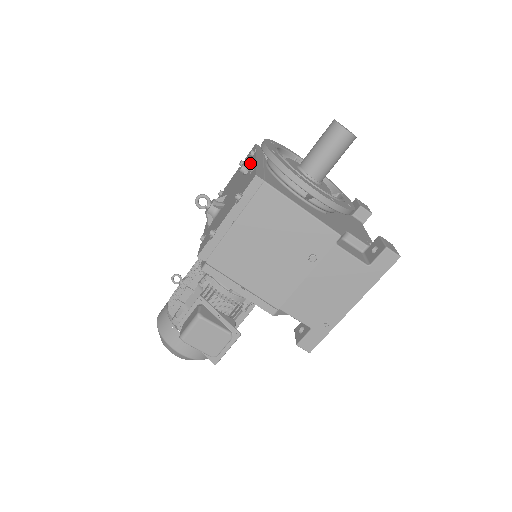
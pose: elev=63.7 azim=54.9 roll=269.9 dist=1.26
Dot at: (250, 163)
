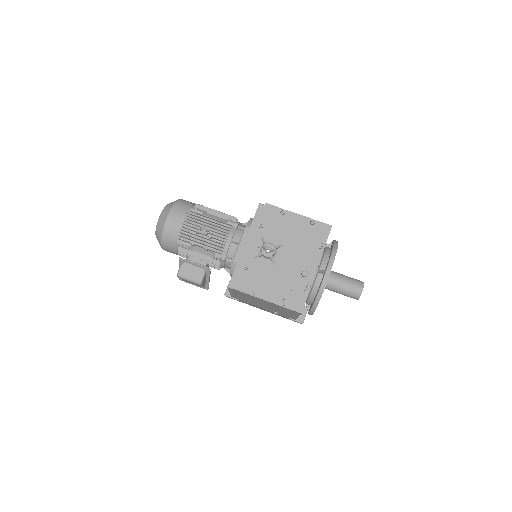
Dot at: (312, 263)
